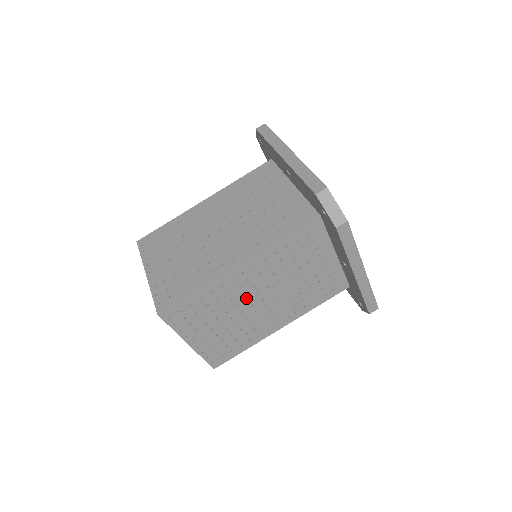
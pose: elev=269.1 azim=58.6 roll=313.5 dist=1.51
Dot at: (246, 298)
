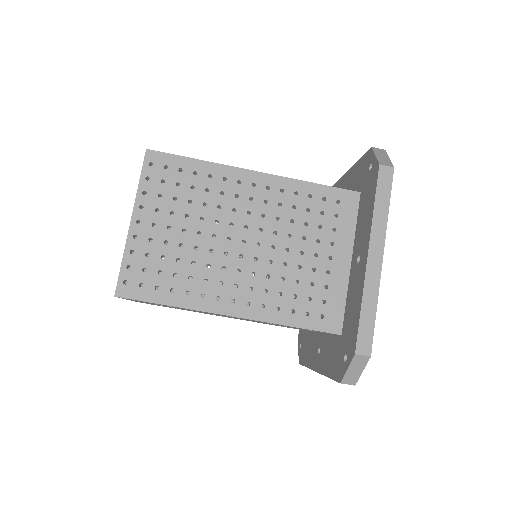
Dot at: occluded
